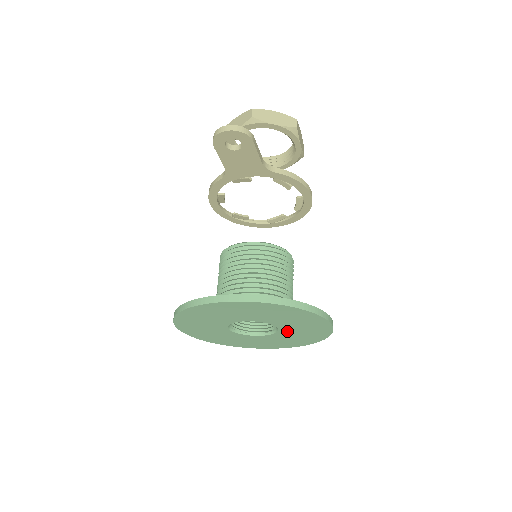
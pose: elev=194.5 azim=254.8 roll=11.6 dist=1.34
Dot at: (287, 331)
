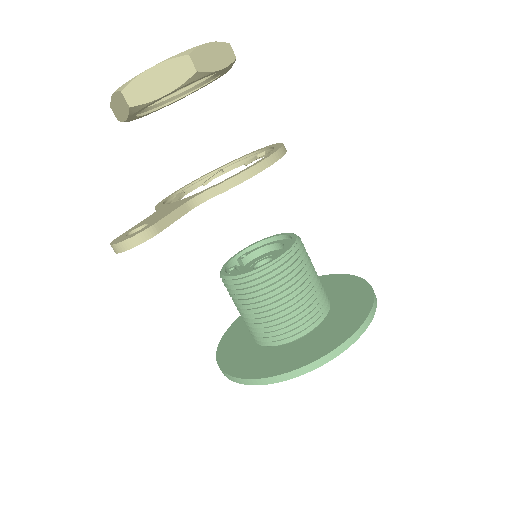
Dot at: occluded
